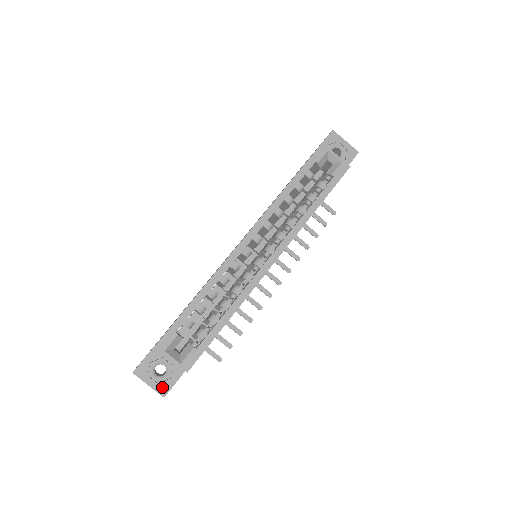
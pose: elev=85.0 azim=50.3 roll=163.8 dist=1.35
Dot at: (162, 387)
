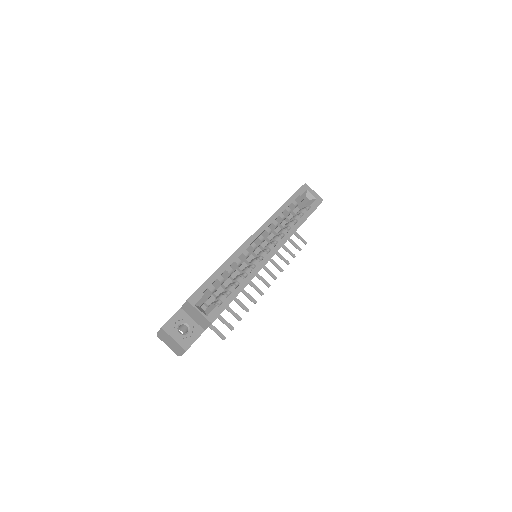
Dot at: (185, 342)
